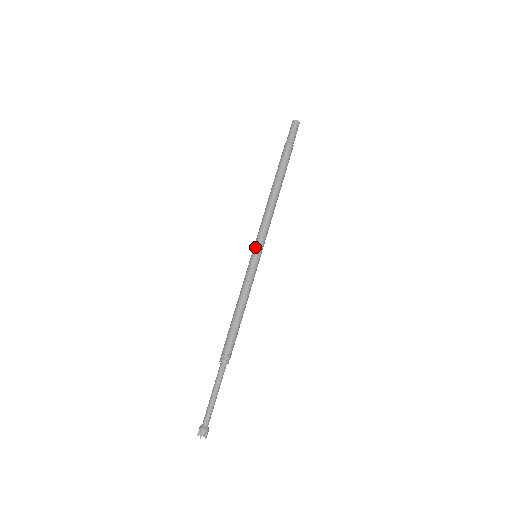
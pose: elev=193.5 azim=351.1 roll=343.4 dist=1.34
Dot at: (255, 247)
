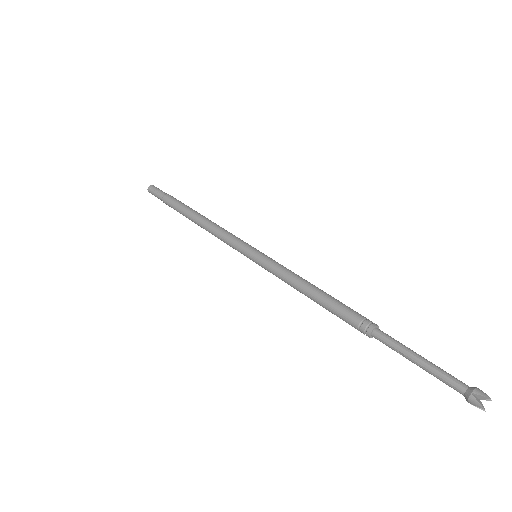
Dot at: (247, 248)
